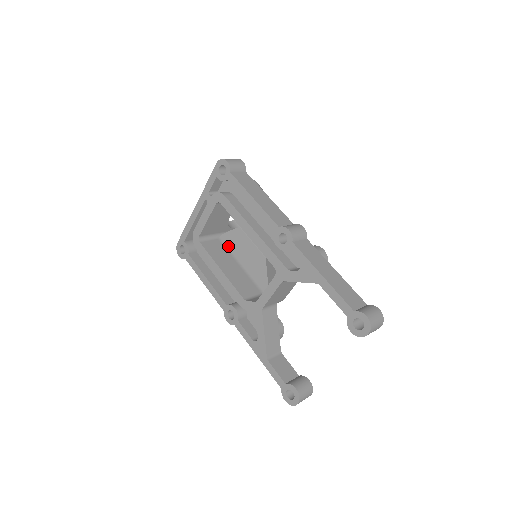
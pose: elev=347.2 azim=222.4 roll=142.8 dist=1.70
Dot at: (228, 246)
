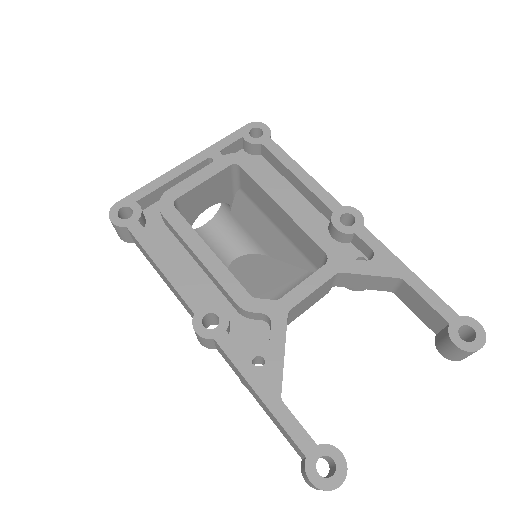
Dot at: occluded
